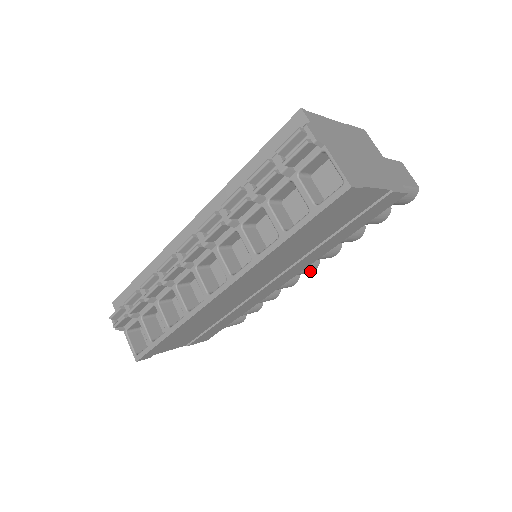
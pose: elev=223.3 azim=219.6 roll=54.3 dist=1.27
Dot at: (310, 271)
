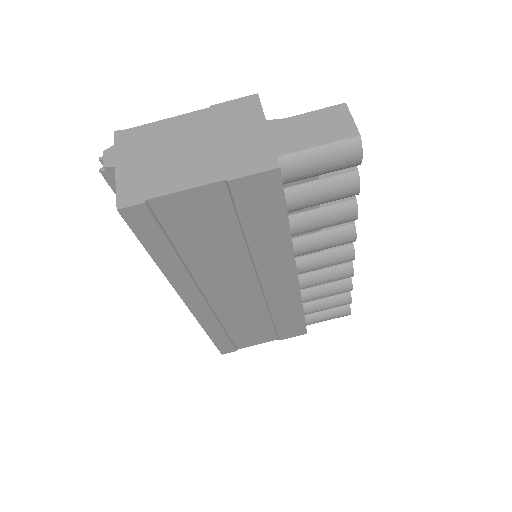
Dot at: (345, 259)
